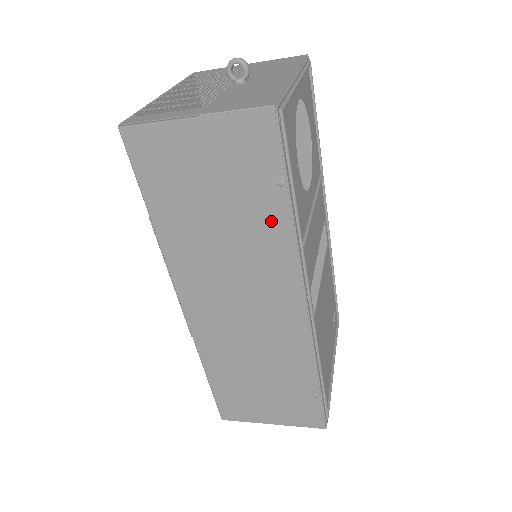
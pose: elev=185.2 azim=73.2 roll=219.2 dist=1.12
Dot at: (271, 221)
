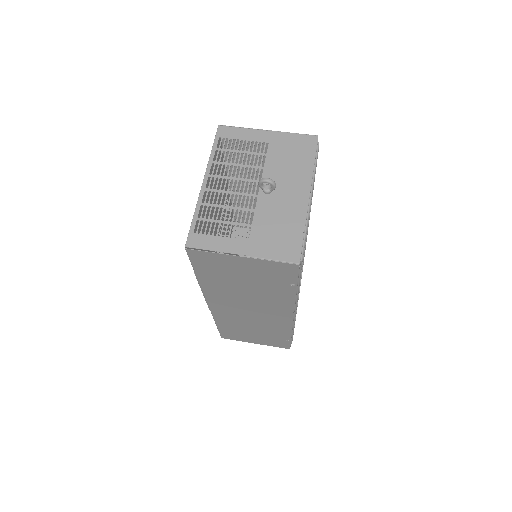
Dot at: (281, 293)
